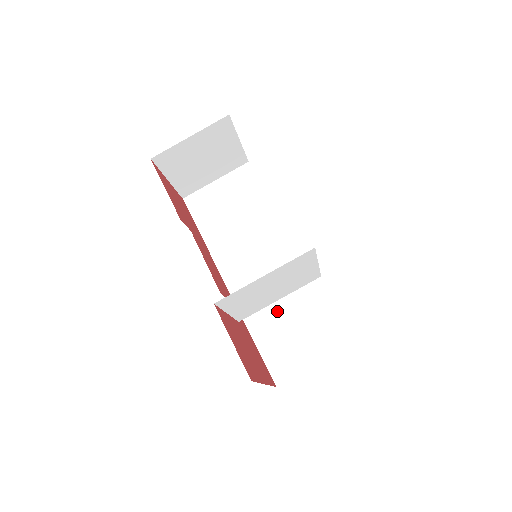
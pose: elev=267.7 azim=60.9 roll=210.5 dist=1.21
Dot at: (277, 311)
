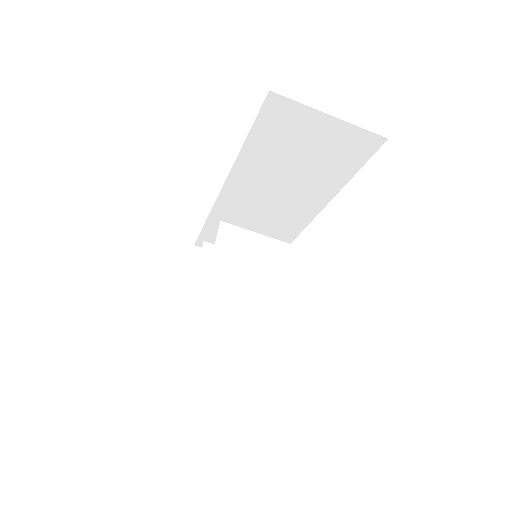
Dot at: occluded
